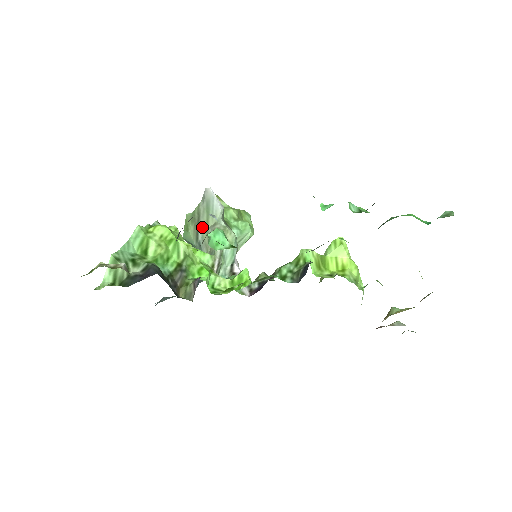
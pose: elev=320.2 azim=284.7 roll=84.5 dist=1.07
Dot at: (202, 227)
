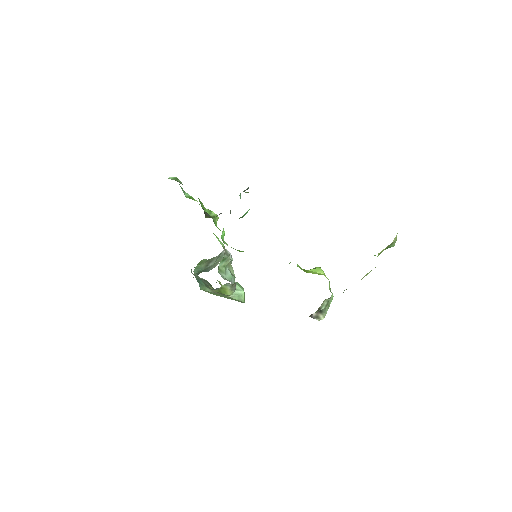
Dot at: (213, 262)
